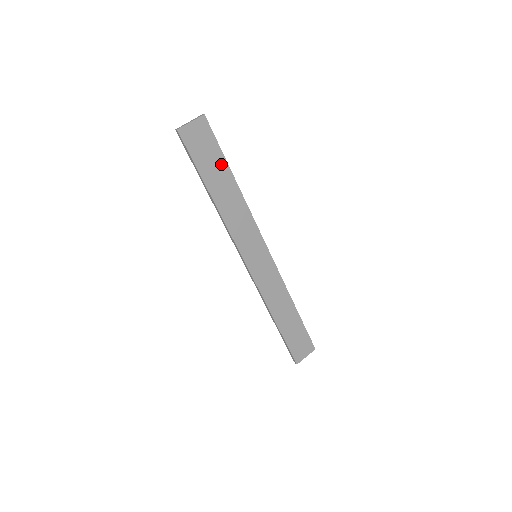
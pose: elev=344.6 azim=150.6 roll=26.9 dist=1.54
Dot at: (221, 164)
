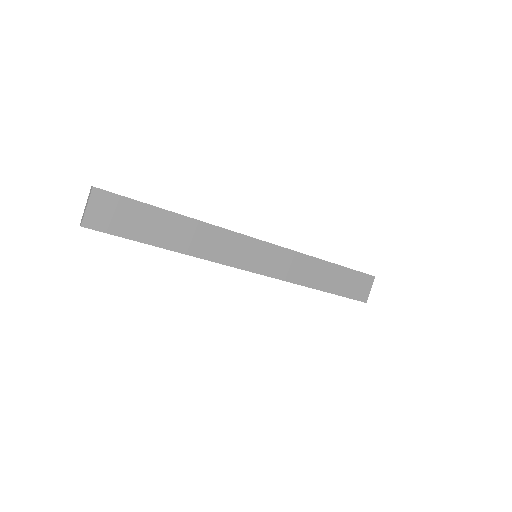
Dot at: (152, 214)
